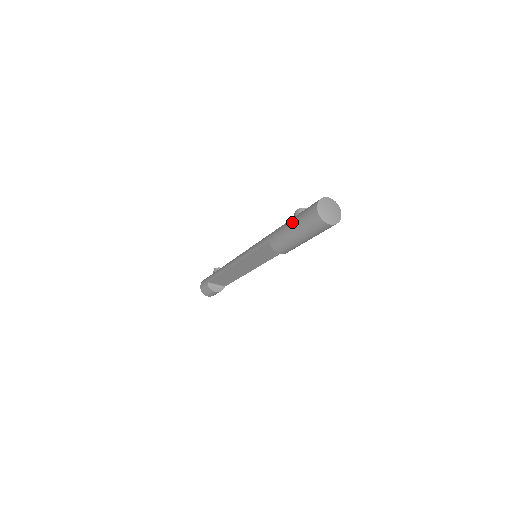
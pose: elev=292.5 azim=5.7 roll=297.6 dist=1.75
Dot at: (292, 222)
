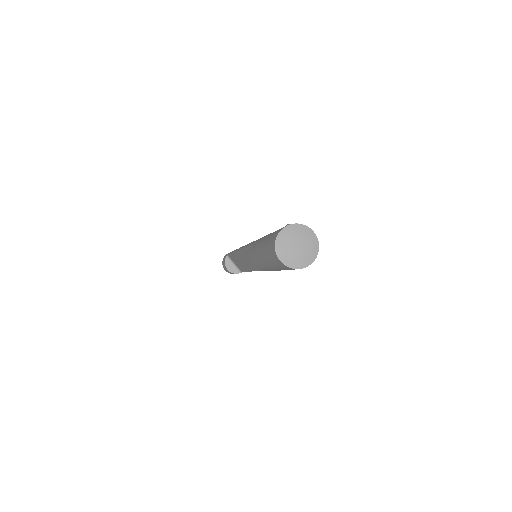
Dot at: (269, 234)
